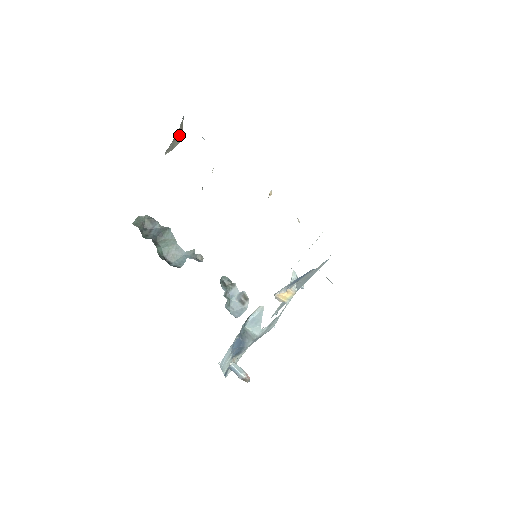
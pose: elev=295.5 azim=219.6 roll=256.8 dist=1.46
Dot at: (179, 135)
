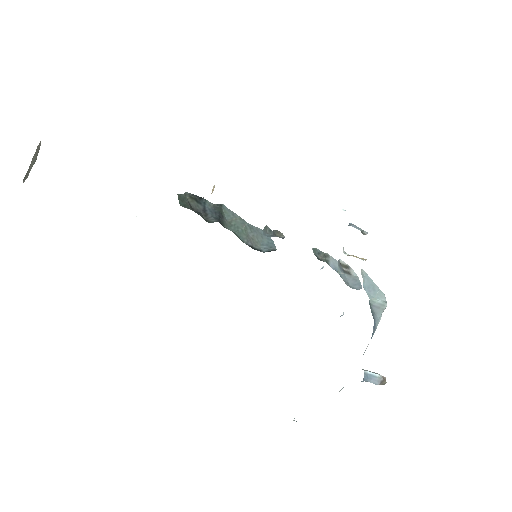
Dot at: (36, 149)
